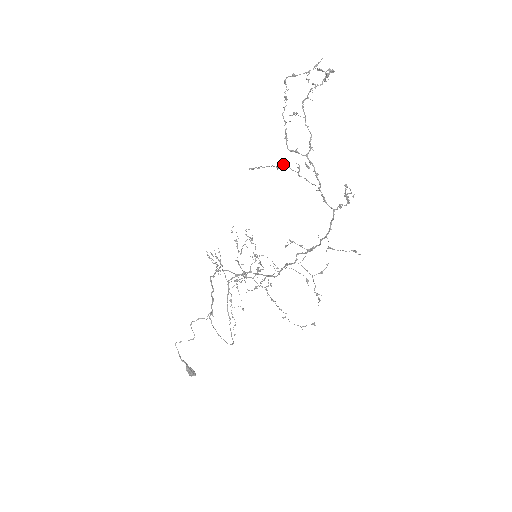
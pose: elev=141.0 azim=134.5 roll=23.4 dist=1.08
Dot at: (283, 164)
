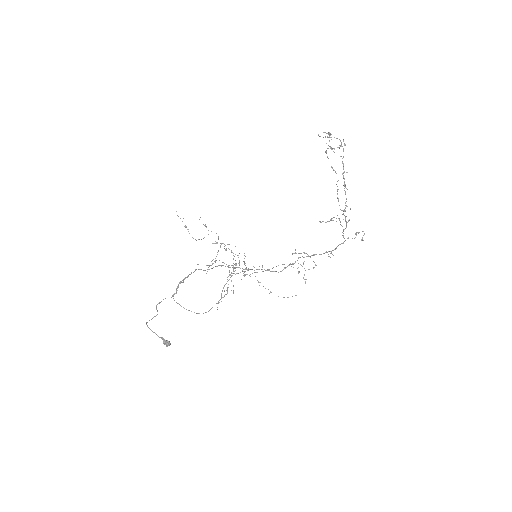
Dot at: (333, 217)
